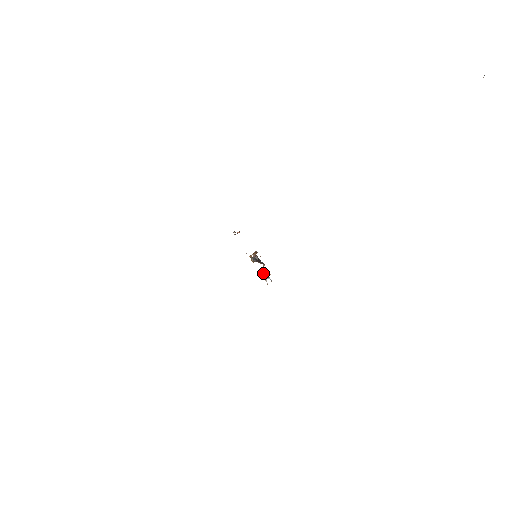
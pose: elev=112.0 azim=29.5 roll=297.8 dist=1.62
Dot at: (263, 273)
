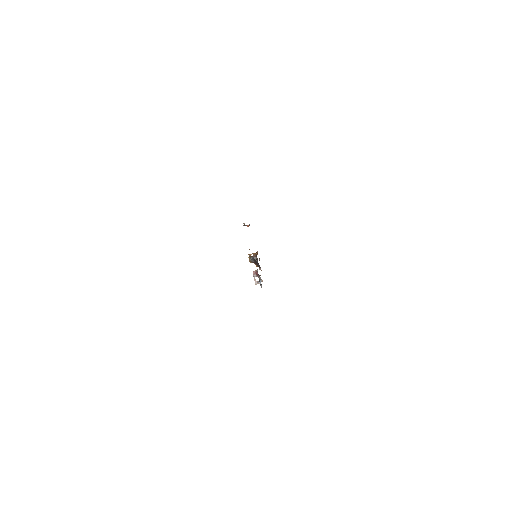
Dot at: (256, 276)
